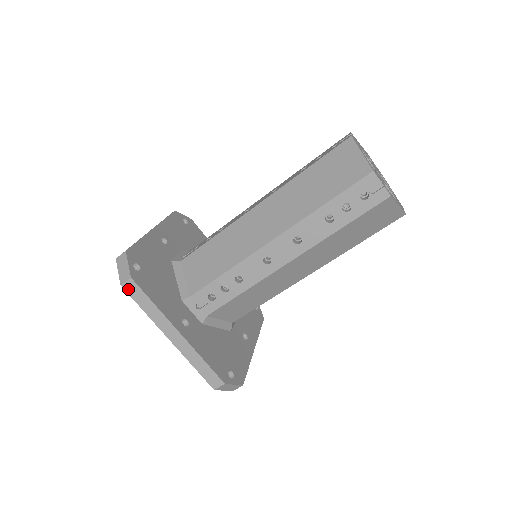
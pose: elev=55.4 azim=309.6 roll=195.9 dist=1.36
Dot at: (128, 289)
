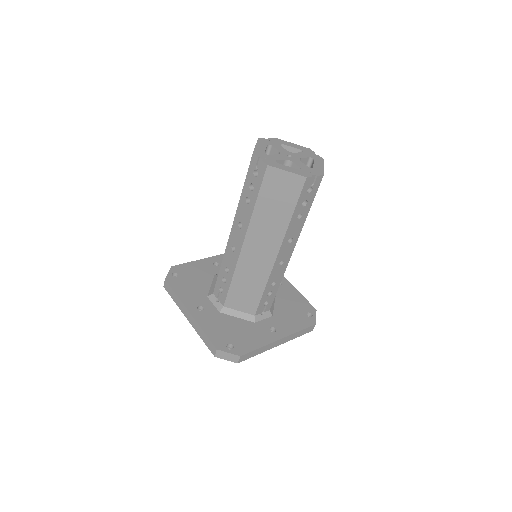
Dot at: (166, 288)
